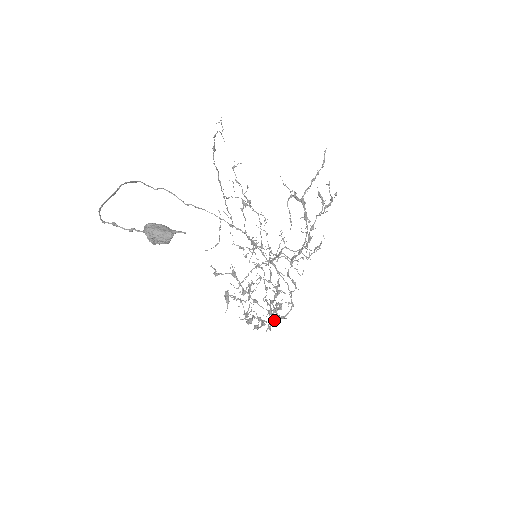
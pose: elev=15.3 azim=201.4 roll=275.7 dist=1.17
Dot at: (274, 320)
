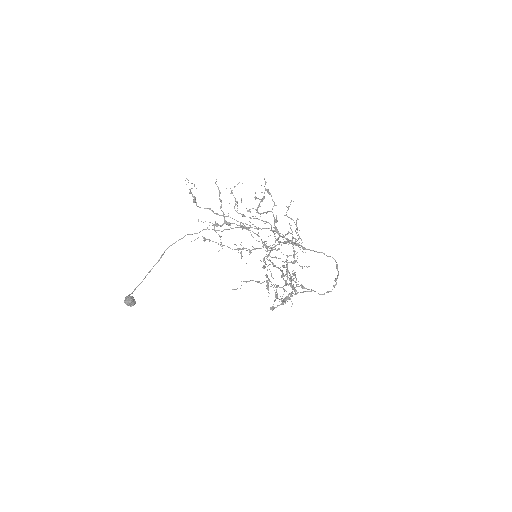
Dot at: (279, 301)
